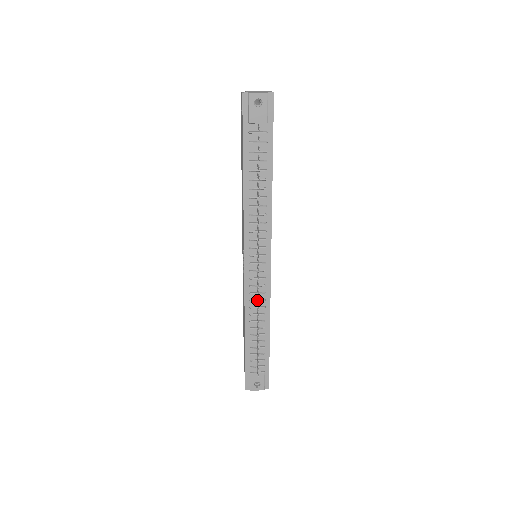
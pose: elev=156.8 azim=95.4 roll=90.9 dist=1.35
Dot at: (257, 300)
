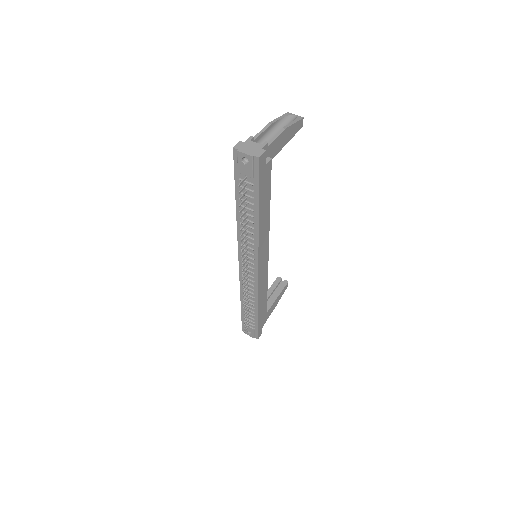
Dot at: (248, 287)
